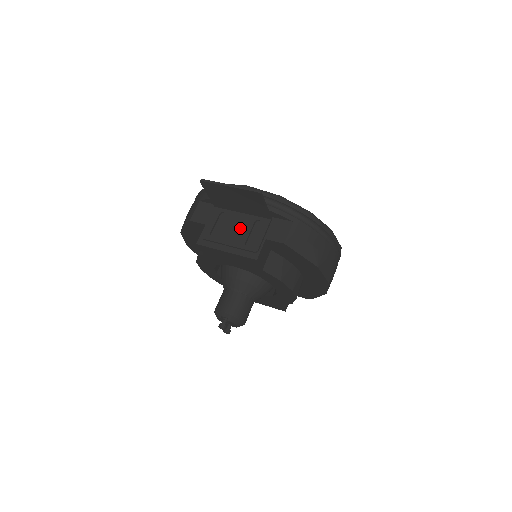
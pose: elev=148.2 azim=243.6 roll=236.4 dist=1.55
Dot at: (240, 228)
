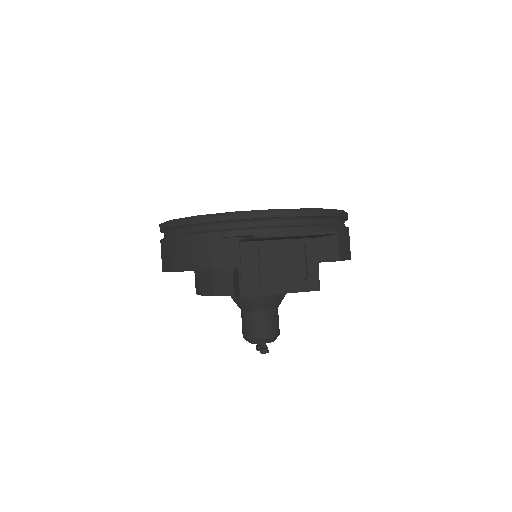
Dot at: (286, 260)
